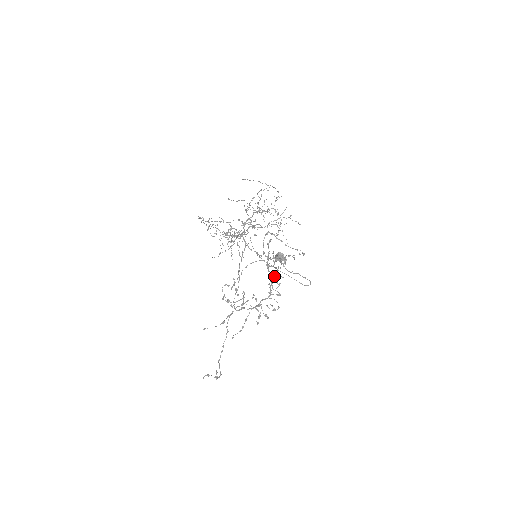
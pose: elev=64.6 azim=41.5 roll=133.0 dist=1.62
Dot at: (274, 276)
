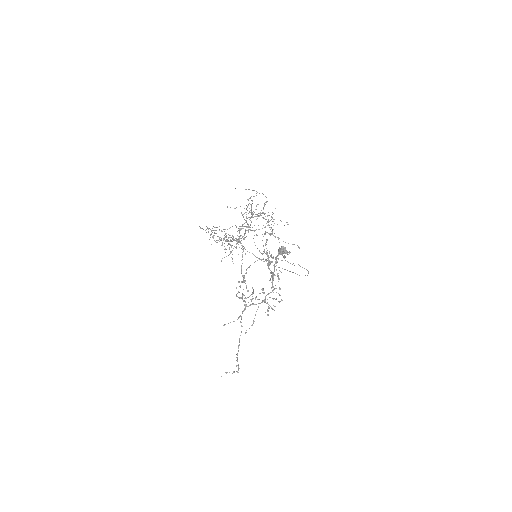
Dot at: (273, 273)
